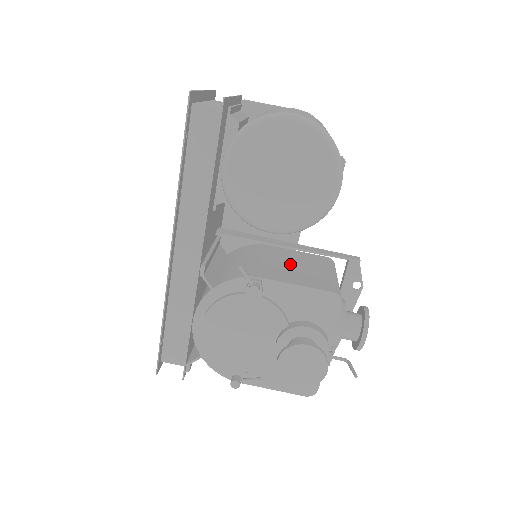
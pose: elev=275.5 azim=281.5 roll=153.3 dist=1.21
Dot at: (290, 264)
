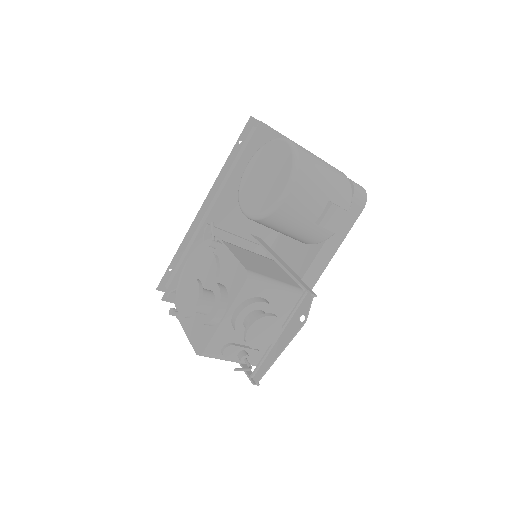
Dot at: (261, 263)
